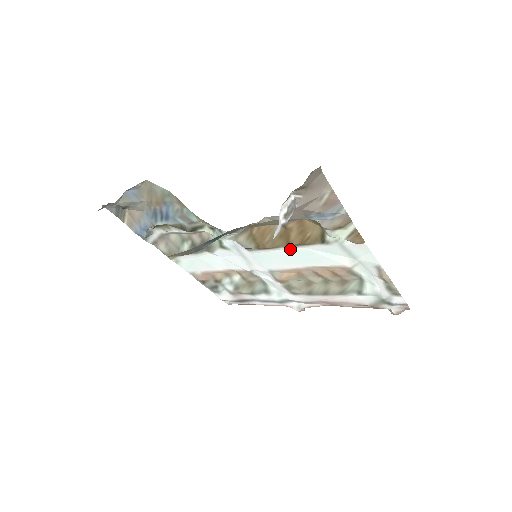
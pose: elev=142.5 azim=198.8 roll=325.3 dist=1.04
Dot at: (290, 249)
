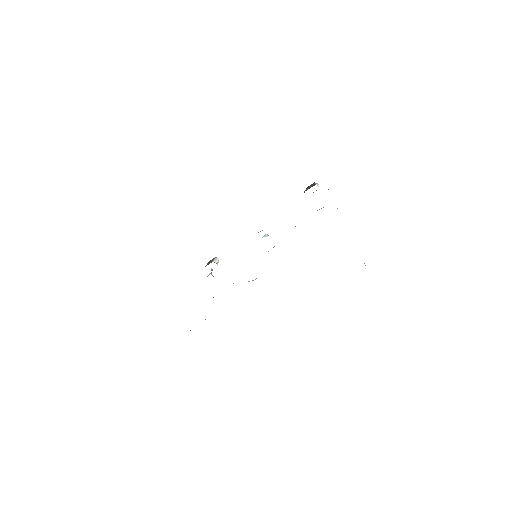
Dot at: occluded
